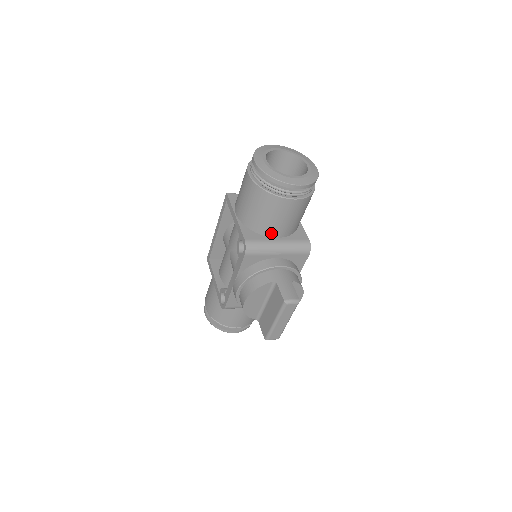
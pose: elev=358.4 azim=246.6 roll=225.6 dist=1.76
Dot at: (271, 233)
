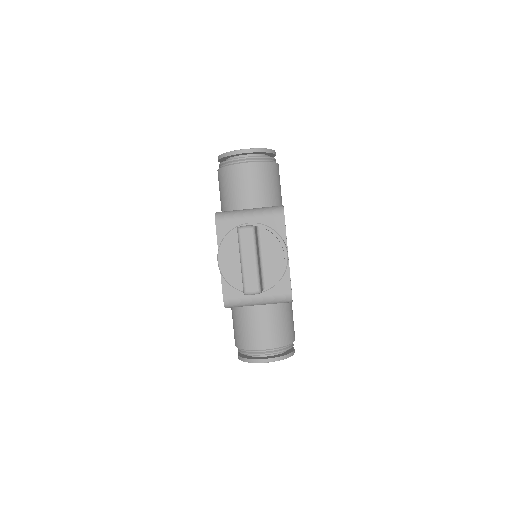
Dot at: (242, 205)
